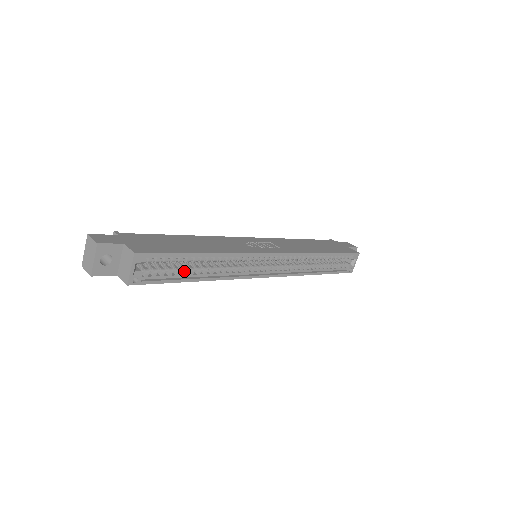
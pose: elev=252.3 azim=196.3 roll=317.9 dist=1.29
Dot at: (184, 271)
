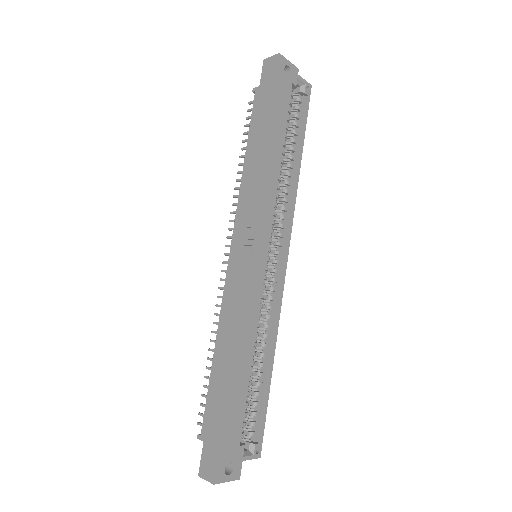
Dot at: (259, 386)
